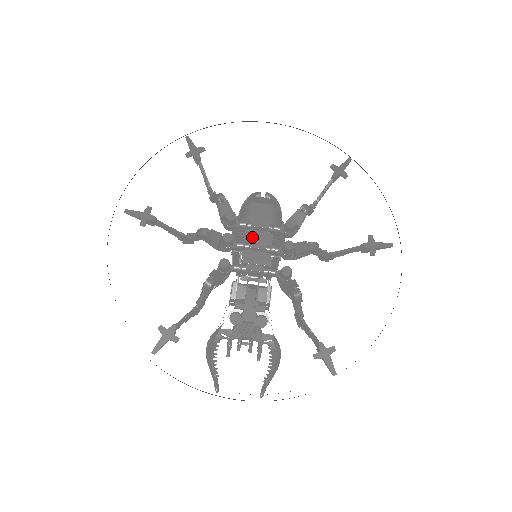
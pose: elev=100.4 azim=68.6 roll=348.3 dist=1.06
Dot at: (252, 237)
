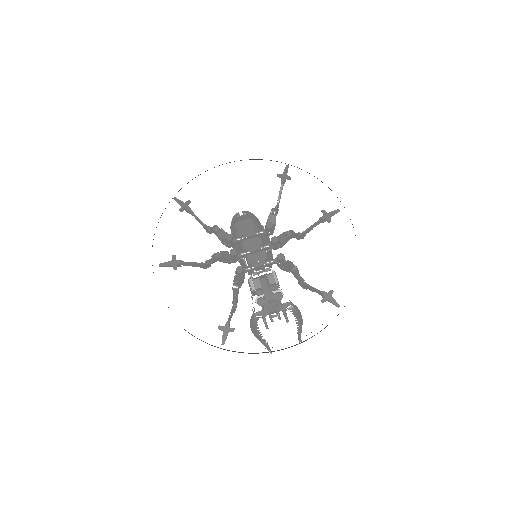
Dot at: (248, 245)
